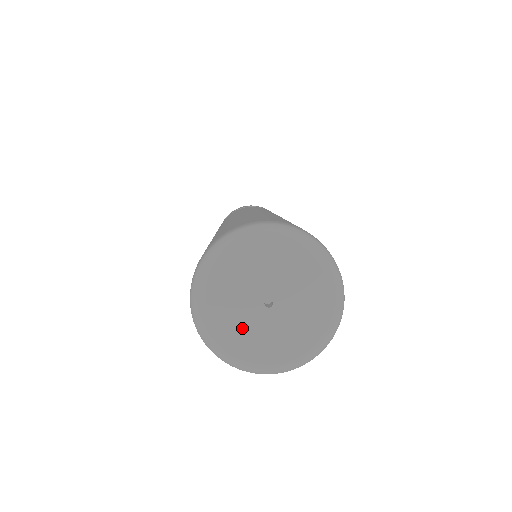
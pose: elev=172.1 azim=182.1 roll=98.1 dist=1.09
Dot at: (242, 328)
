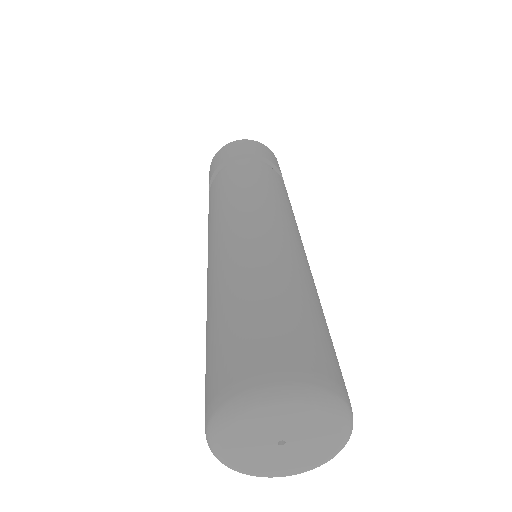
Dot at: (247, 443)
